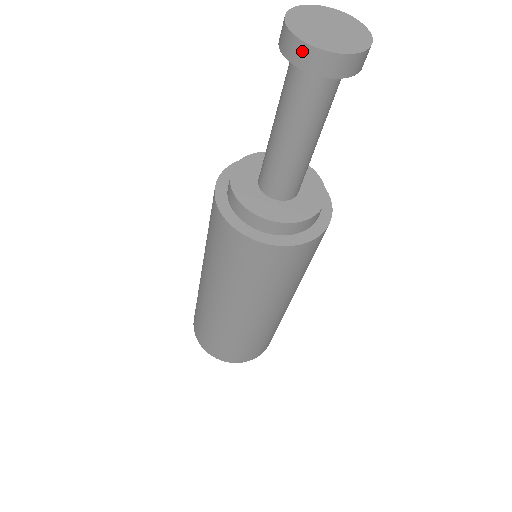
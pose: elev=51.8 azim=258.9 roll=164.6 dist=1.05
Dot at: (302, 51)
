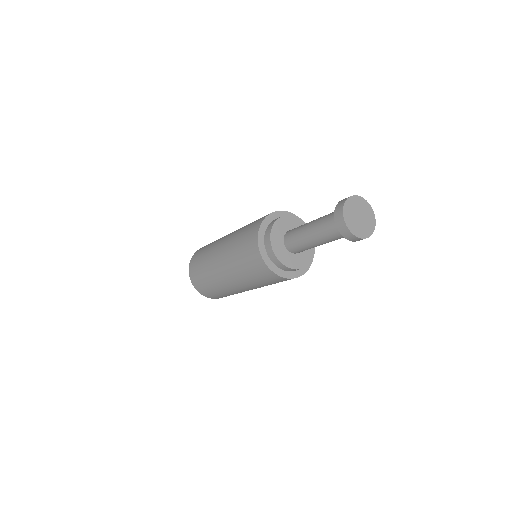
Dot at: (340, 212)
